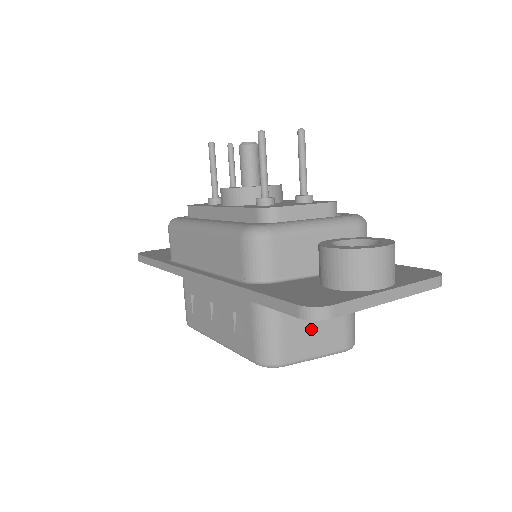
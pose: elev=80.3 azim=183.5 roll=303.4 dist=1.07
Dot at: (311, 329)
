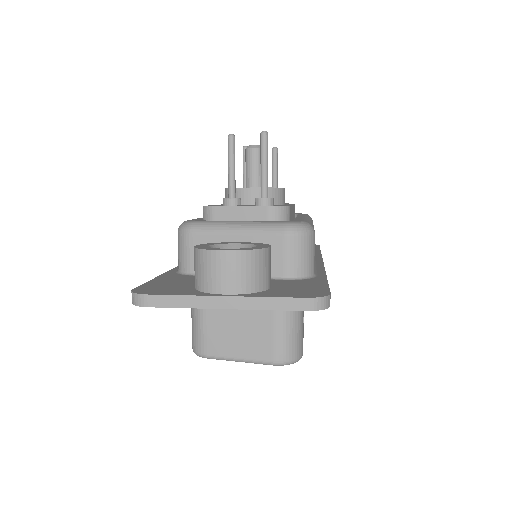
Dot at: (234, 330)
